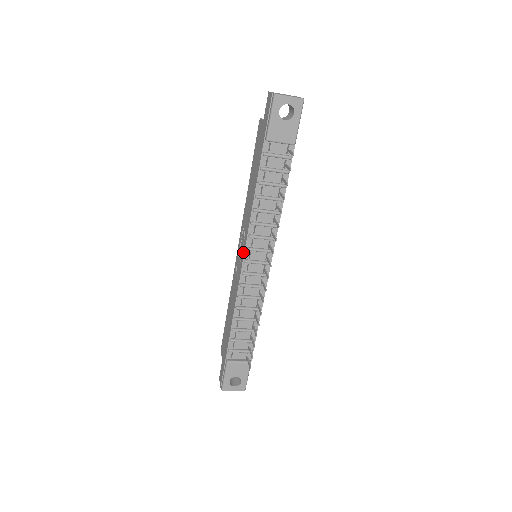
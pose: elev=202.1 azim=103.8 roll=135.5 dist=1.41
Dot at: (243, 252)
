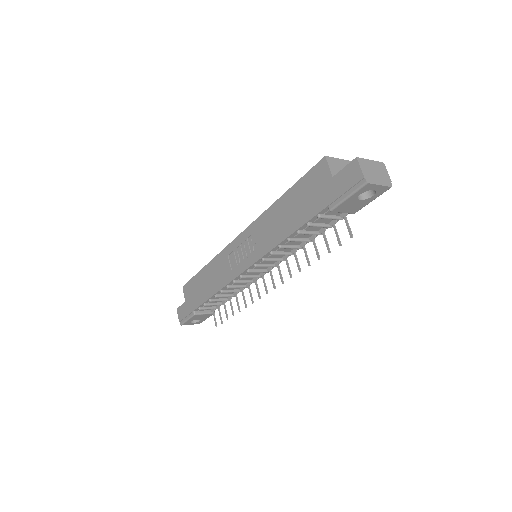
Dot at: (249, 263)
